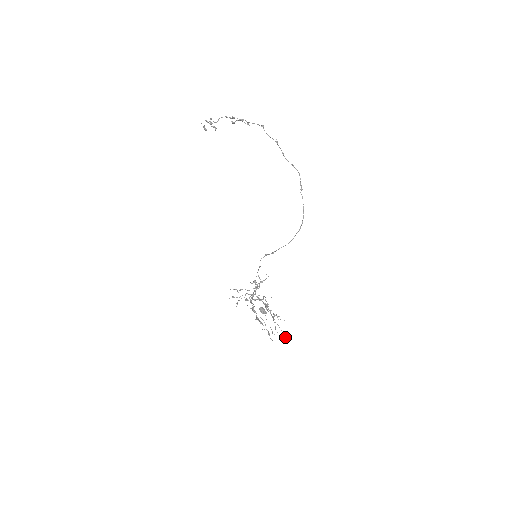
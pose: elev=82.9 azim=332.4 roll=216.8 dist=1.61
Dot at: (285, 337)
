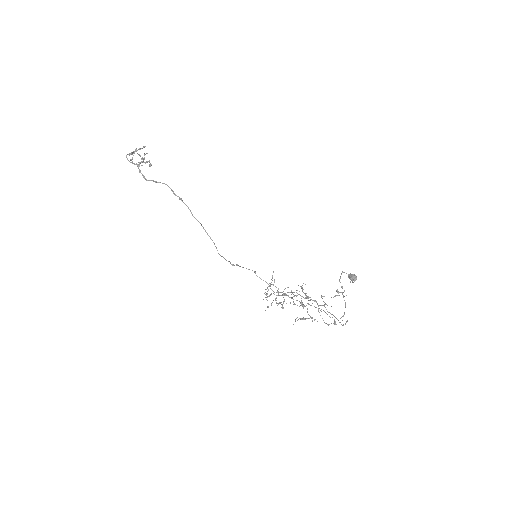
Dot at: occluded
